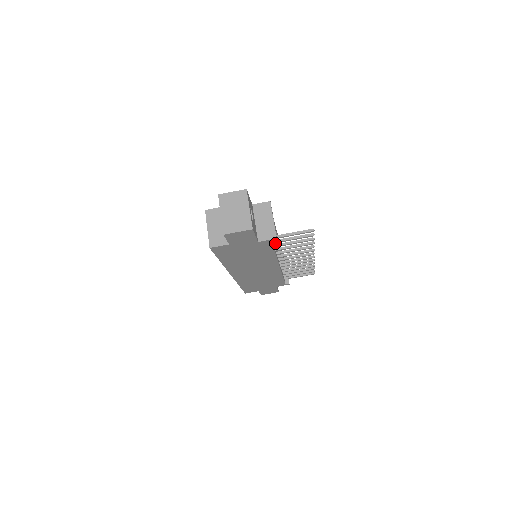
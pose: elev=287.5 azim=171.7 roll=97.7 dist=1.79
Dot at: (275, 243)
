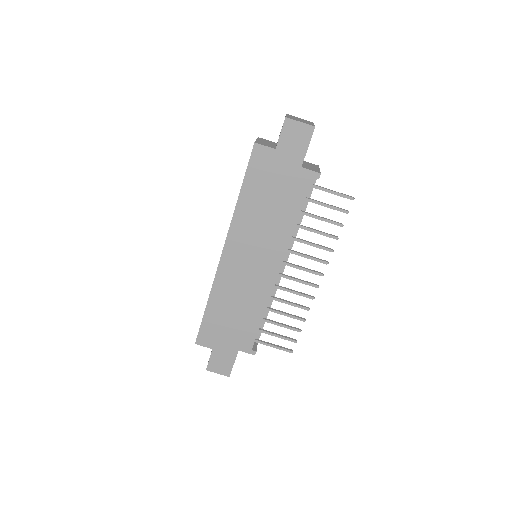
Dot at: occluded
